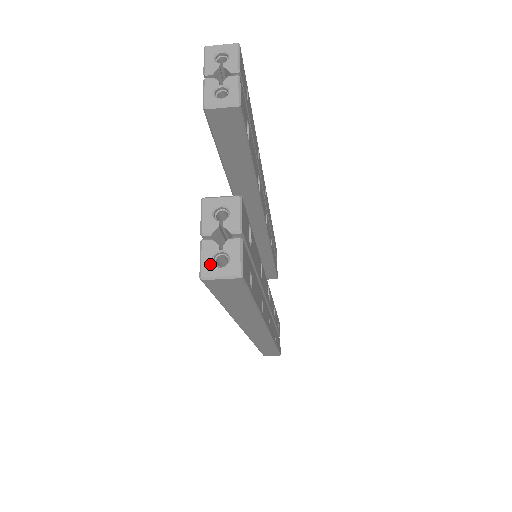
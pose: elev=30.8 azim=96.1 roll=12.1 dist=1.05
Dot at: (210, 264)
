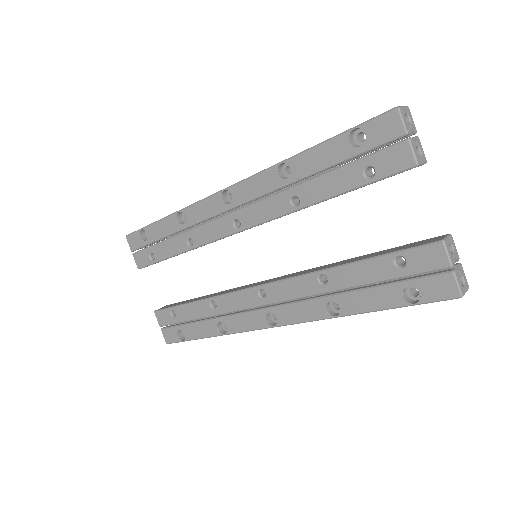
Dot at: (462, 286)
